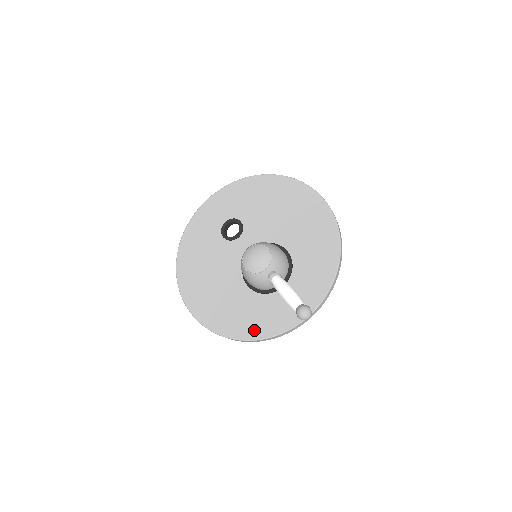
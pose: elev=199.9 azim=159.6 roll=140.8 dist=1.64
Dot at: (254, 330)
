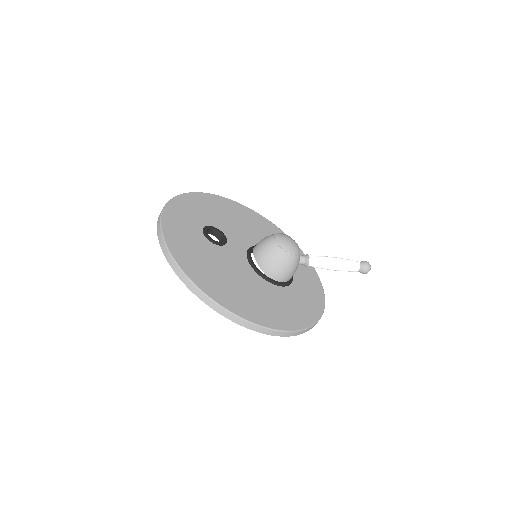
Dot at: (306, 317)
